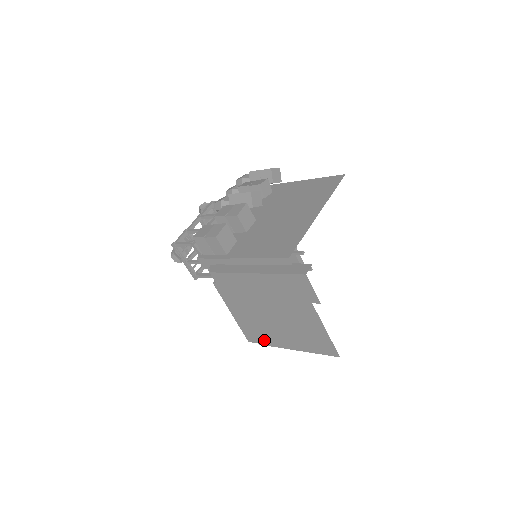
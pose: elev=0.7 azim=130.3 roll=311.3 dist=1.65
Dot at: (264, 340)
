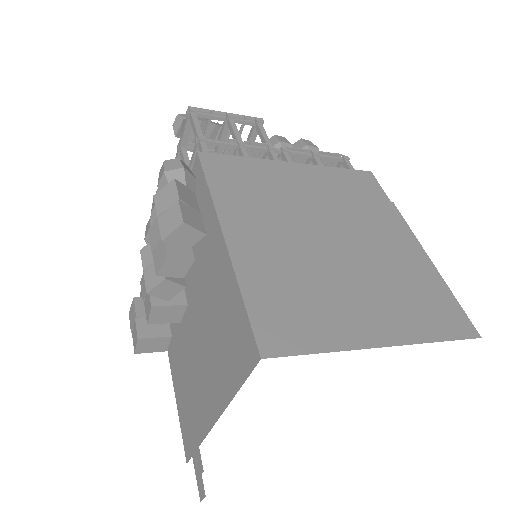
Dot at: occluded
